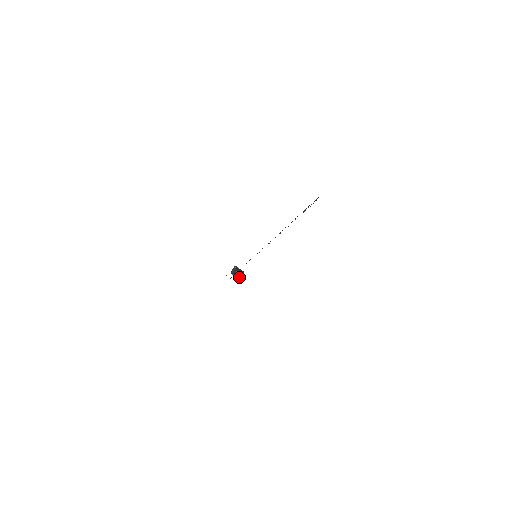
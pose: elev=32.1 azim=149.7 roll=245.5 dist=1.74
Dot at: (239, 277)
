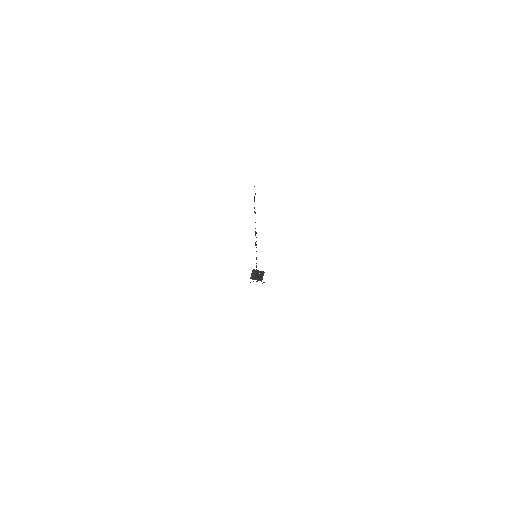
Dot at: (260, 279)
